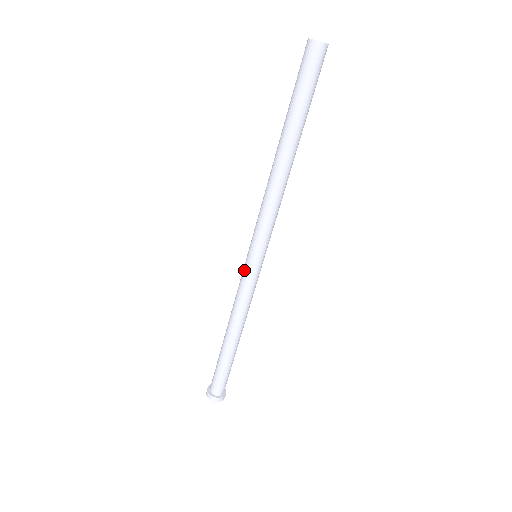
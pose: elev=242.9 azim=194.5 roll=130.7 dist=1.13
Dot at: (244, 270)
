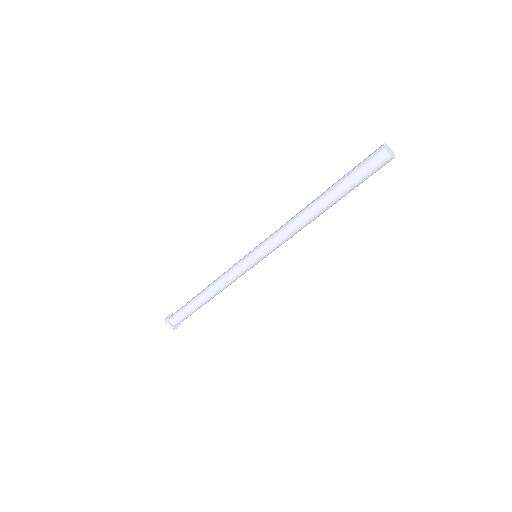
Dot at: (245, 266)
